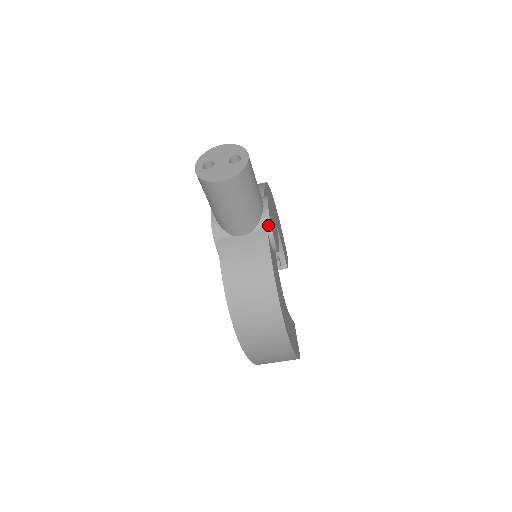
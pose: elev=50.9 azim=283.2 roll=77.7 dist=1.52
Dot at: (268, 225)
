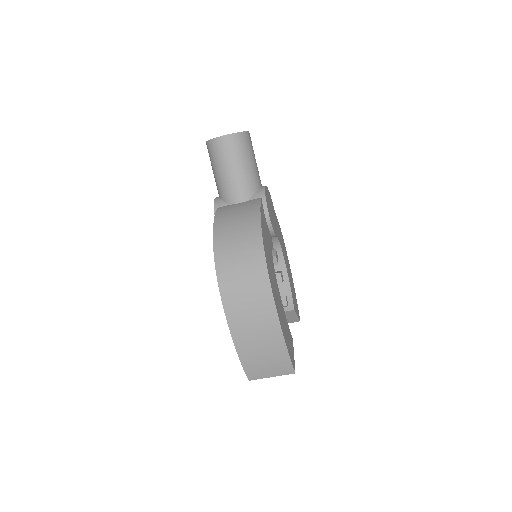
Dot at: (263, 194)
